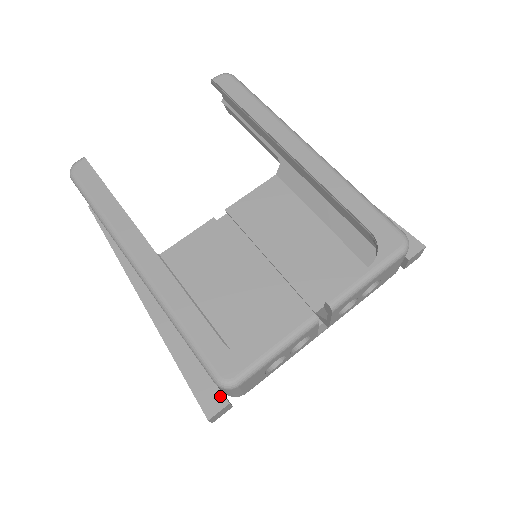
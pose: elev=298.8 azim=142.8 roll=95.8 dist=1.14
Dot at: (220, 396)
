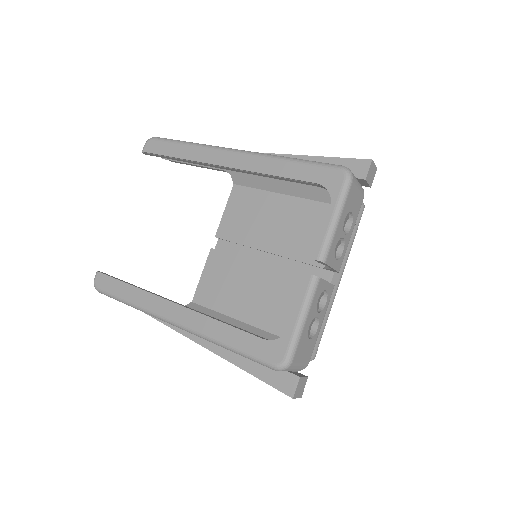
Dot at: (290, 376)
